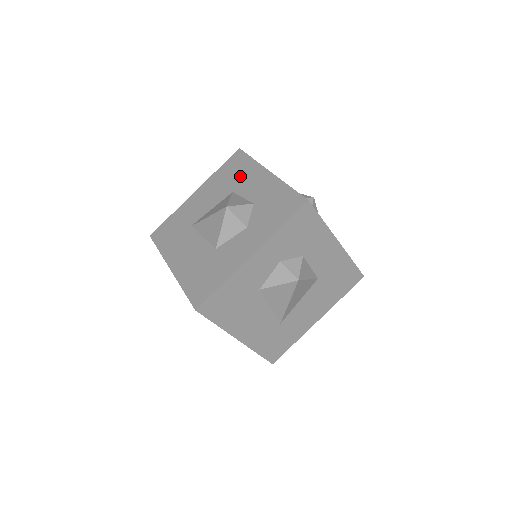
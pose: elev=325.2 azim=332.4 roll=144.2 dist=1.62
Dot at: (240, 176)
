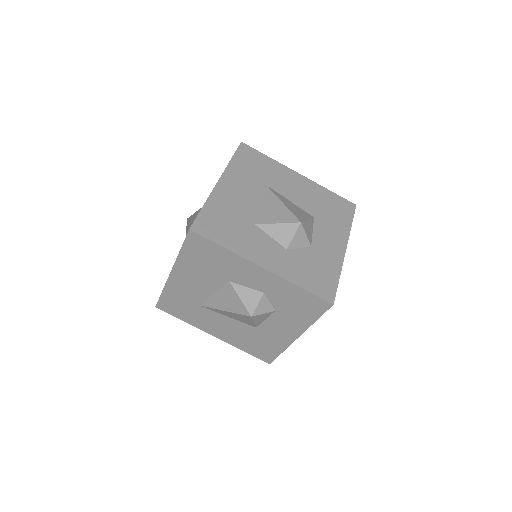
Dot at: (331, 218)
